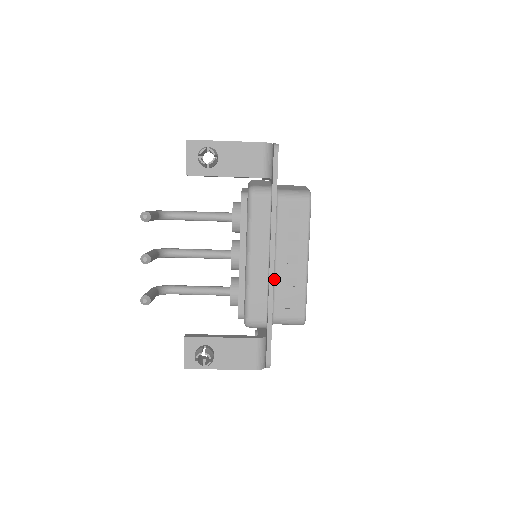
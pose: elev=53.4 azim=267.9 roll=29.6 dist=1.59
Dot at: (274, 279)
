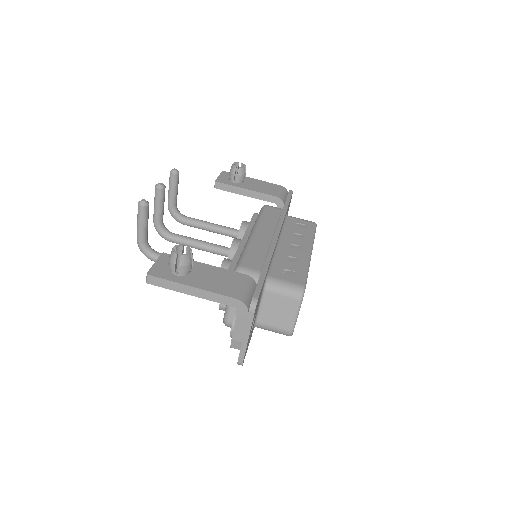
Dot at: (275, 253)
